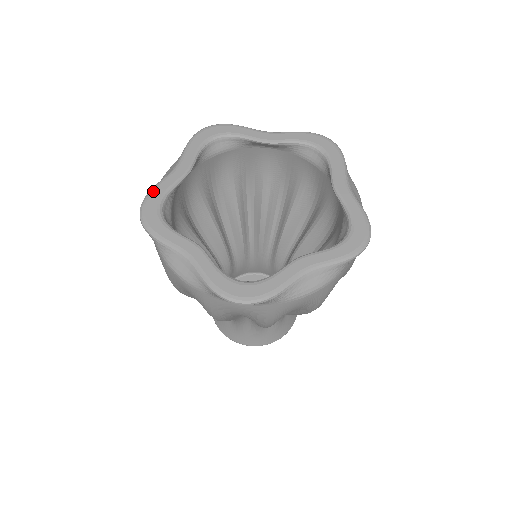
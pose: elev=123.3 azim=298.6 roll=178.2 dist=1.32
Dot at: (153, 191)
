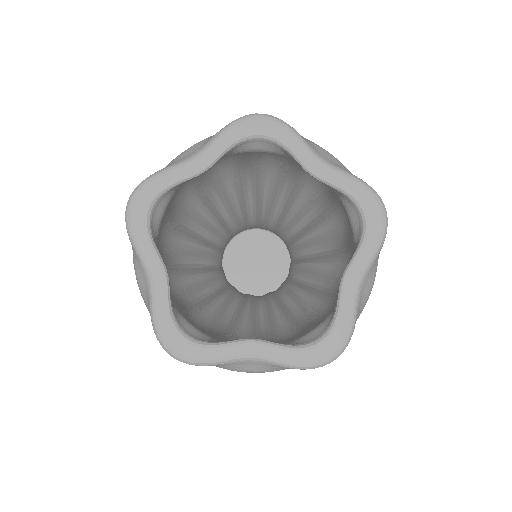
Dot at: (154, 178)
